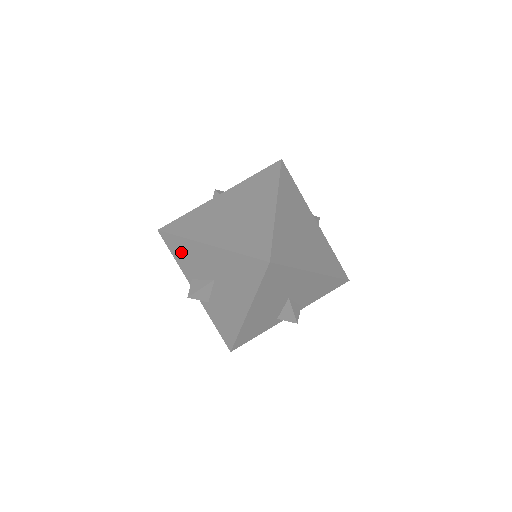
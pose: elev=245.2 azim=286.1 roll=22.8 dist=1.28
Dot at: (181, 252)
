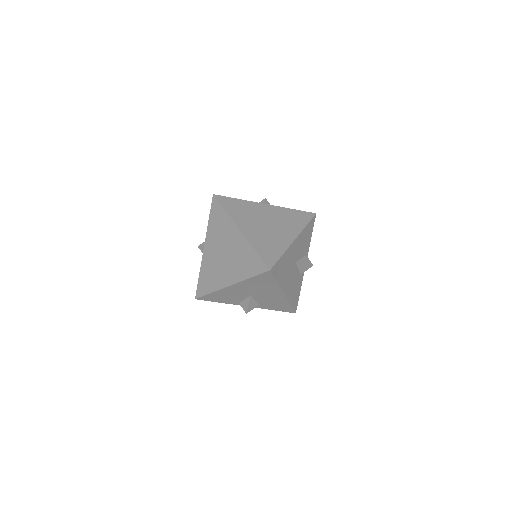
Dot at: (219, 298)
